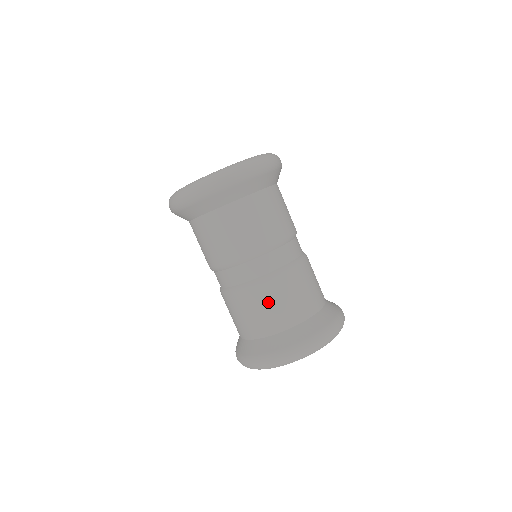
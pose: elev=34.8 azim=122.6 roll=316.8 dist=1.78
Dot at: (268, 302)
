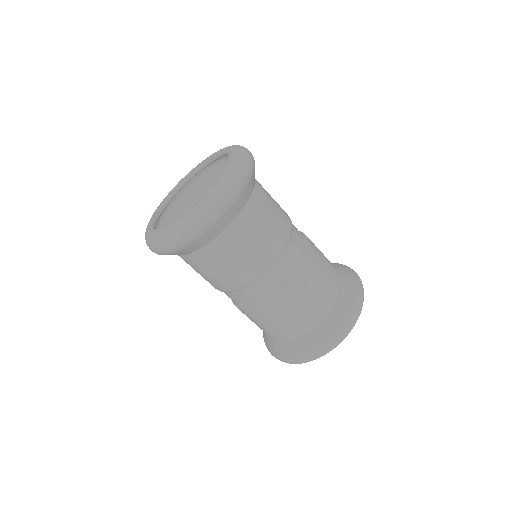
Dot at: (297, 304)
